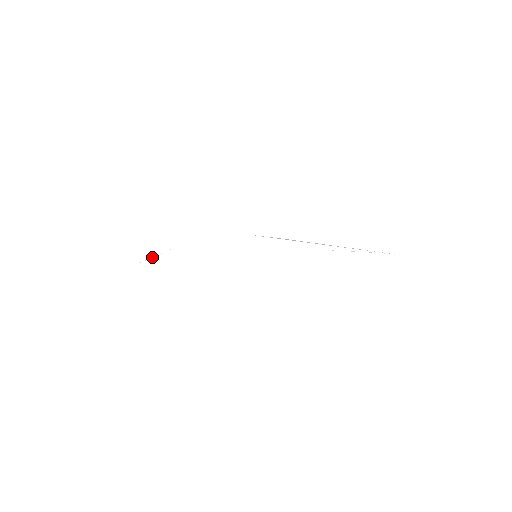
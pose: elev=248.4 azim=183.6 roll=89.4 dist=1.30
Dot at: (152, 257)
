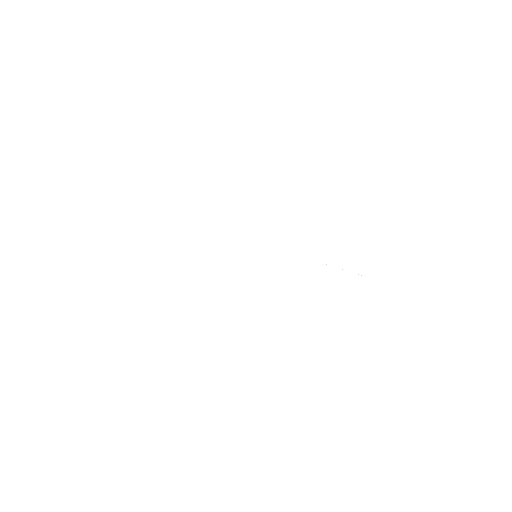
Dot at: occluded
